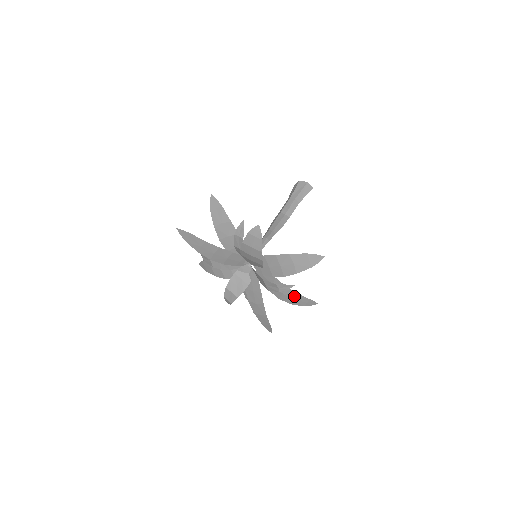
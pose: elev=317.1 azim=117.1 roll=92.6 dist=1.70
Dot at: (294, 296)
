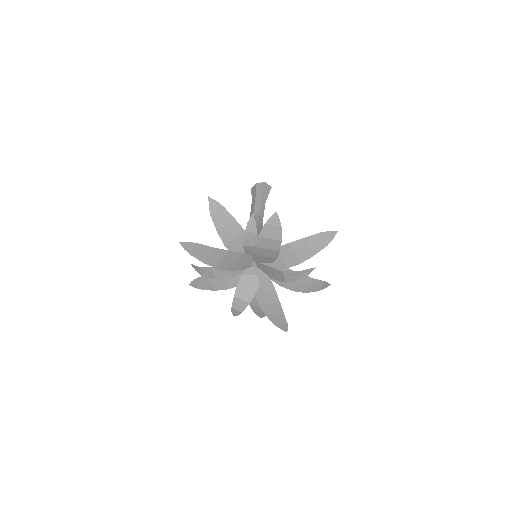
Dot at: (310, 282)
